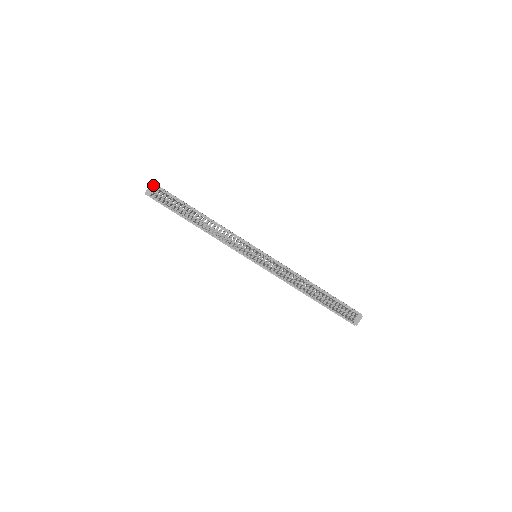
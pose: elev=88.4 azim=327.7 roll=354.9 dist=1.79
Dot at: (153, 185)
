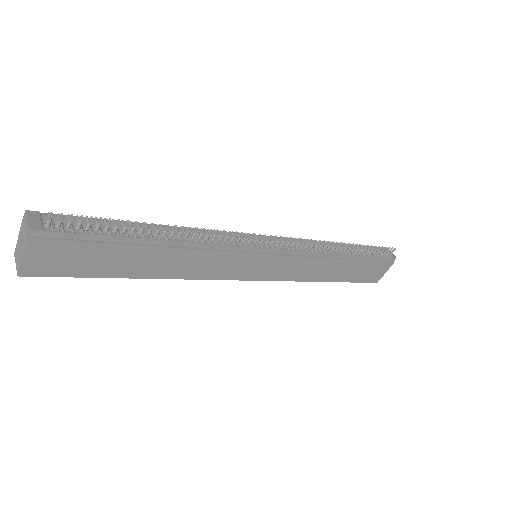
Dot at: (32, 212)
